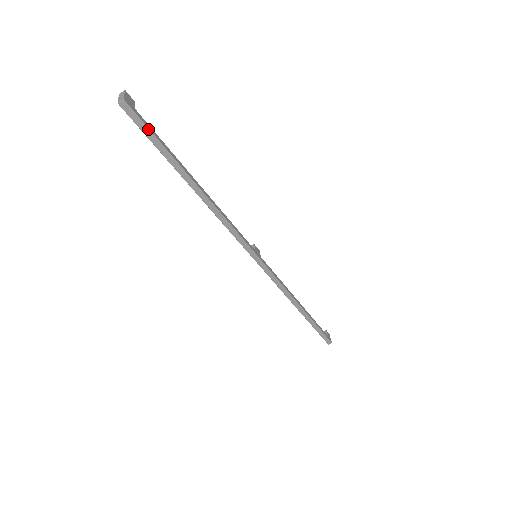
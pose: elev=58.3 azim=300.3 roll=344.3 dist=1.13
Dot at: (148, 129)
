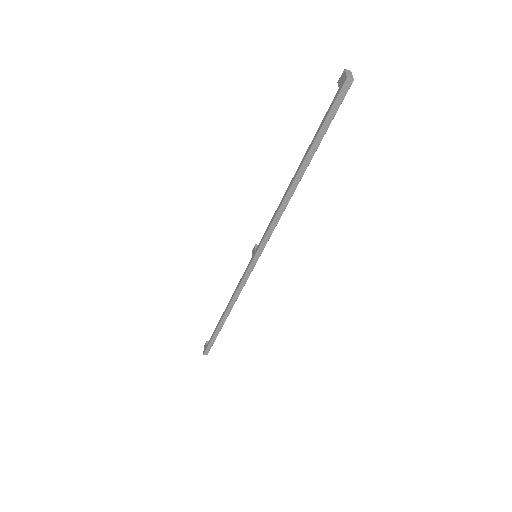
Dot at: (335, 113)
